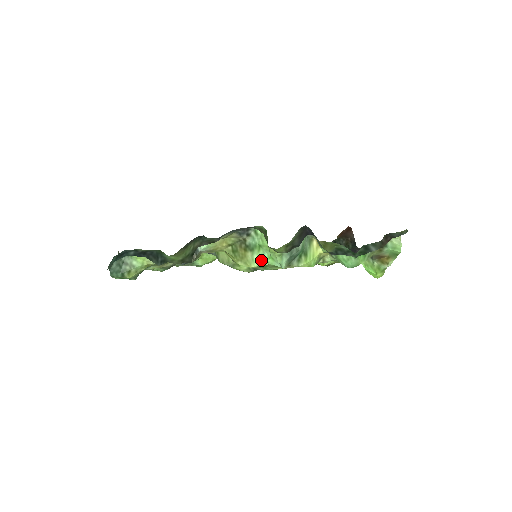
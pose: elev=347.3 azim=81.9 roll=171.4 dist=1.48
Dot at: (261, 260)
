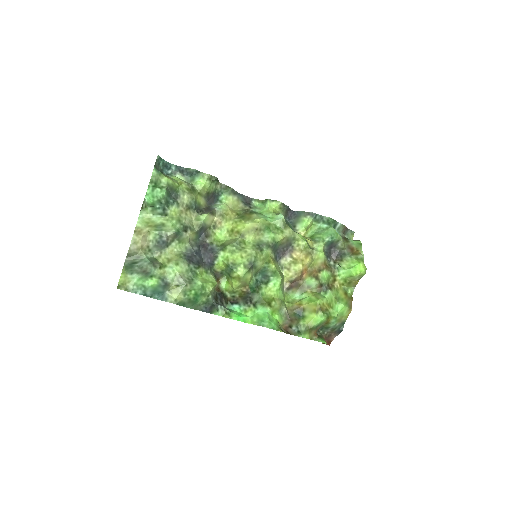
Dot at: (264, 218)
